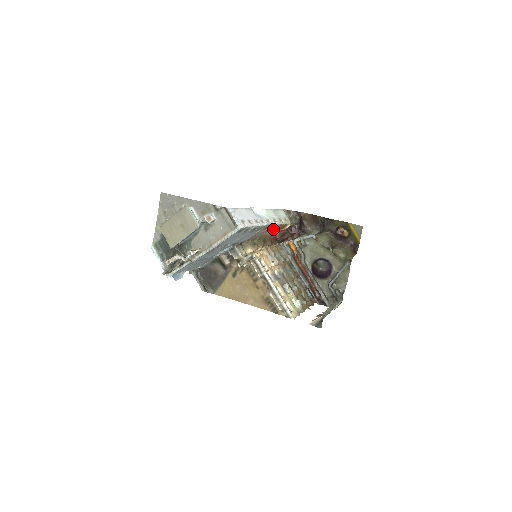
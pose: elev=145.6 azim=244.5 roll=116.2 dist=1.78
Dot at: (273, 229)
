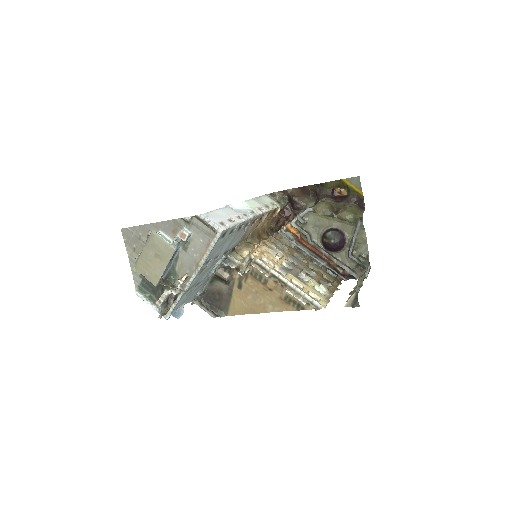
Dot at: (263, 219)
